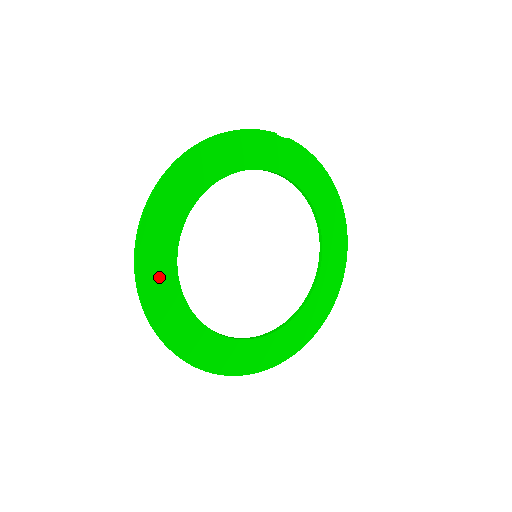
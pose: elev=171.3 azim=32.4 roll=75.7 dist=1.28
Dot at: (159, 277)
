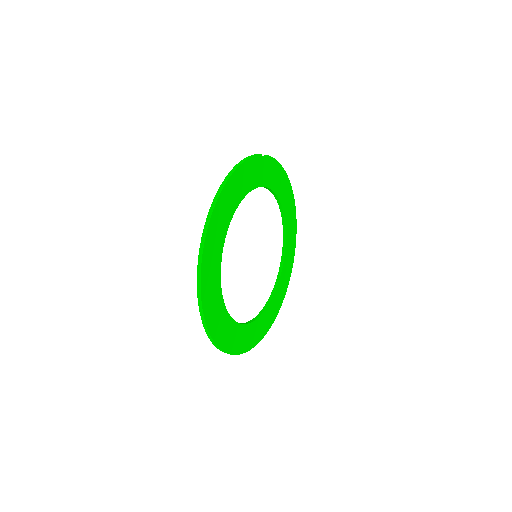
Dot at: (213, 301)
